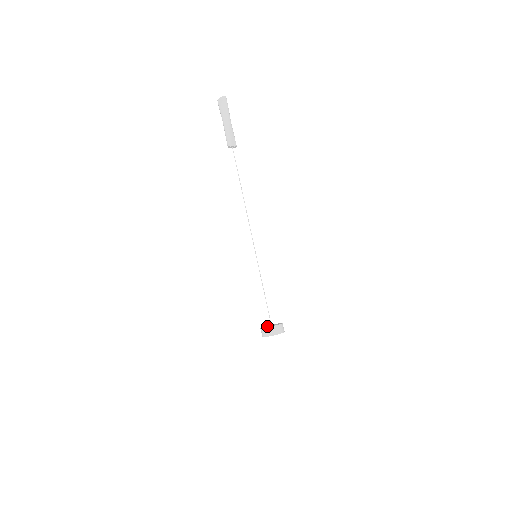
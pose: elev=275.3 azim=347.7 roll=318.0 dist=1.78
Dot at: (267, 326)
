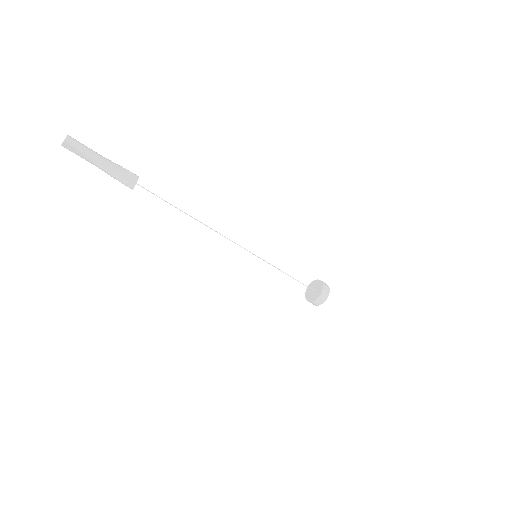
Dot at: (311, 295)
